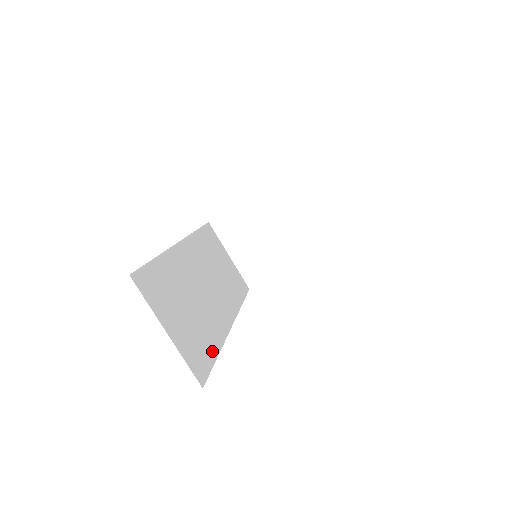
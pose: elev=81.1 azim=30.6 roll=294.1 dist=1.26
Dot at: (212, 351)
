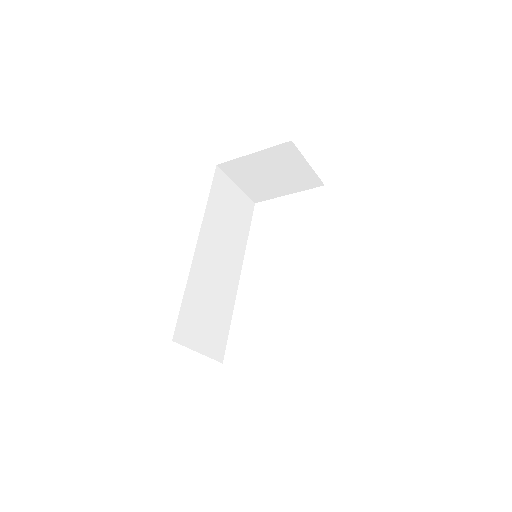
Dot at: (227, 325)
